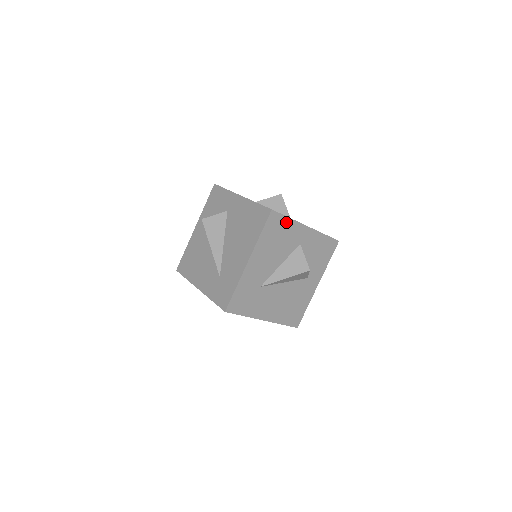
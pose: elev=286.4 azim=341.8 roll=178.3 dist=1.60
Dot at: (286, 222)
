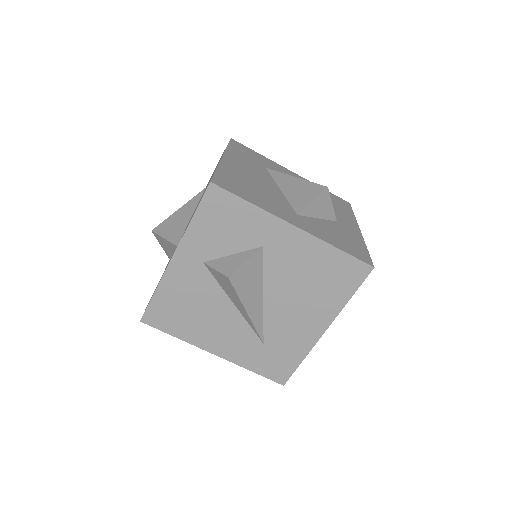
Dot at: occluded
